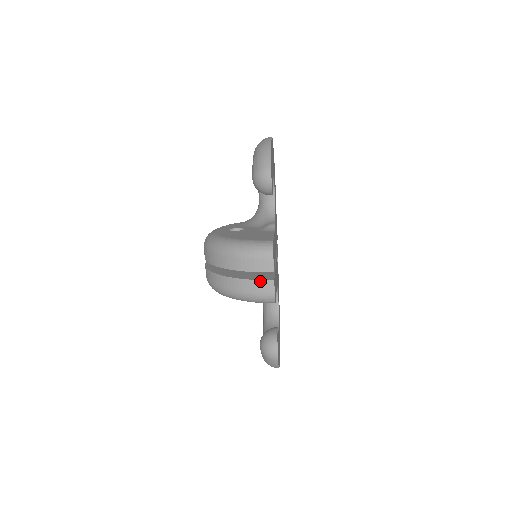
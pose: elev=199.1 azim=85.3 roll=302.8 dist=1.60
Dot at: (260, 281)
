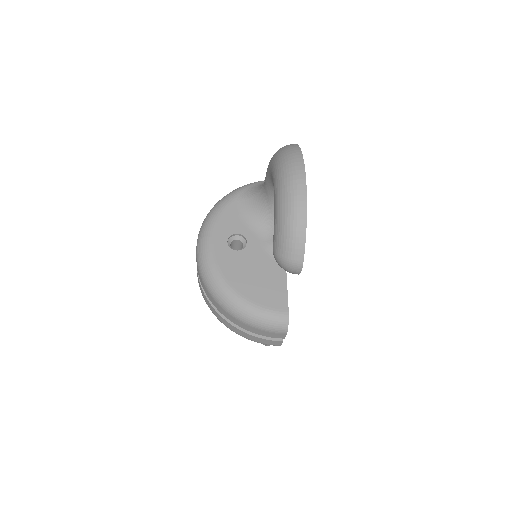
Dot at: (268, 340)
